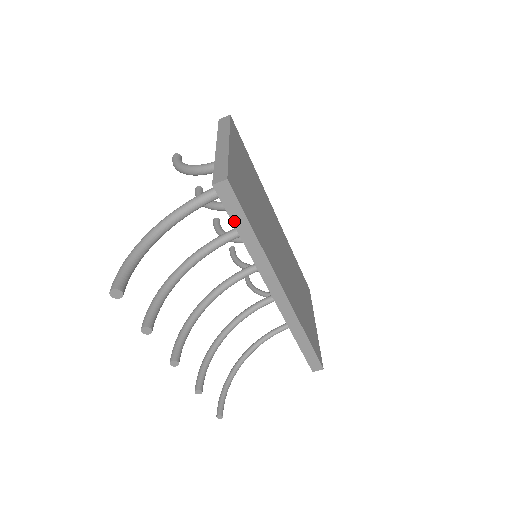
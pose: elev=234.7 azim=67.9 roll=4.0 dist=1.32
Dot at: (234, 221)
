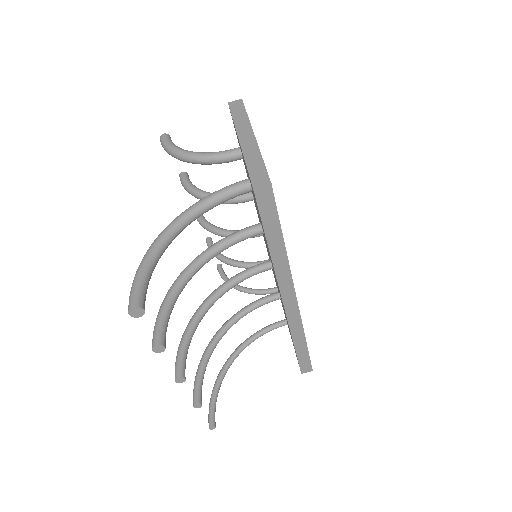
Dot at: (266, 228)
